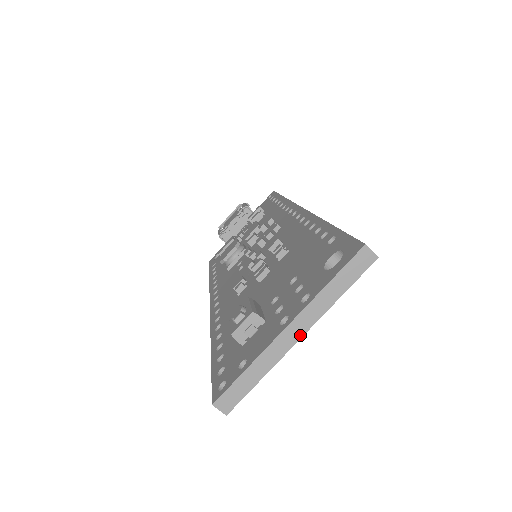
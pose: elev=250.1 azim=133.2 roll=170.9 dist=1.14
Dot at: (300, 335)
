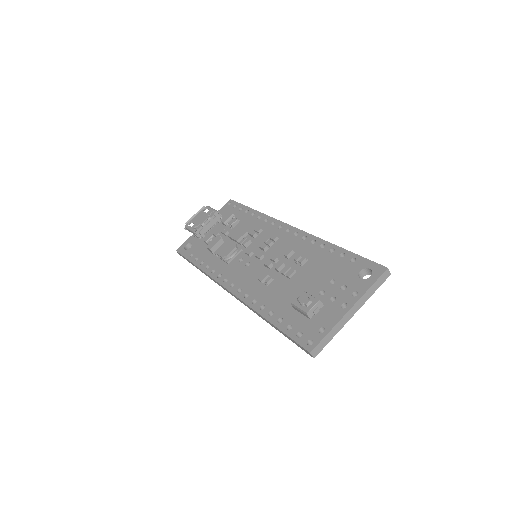
Dot at: occluded
